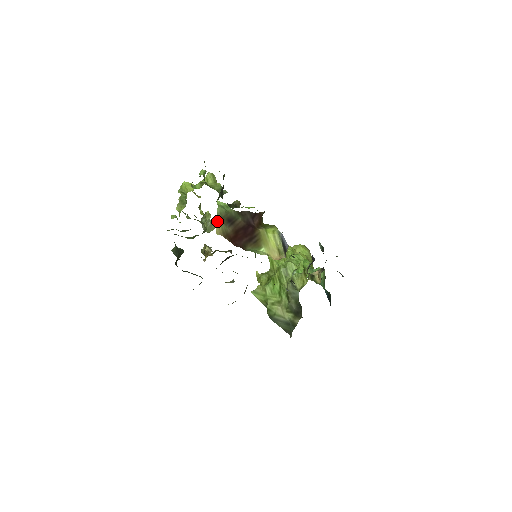
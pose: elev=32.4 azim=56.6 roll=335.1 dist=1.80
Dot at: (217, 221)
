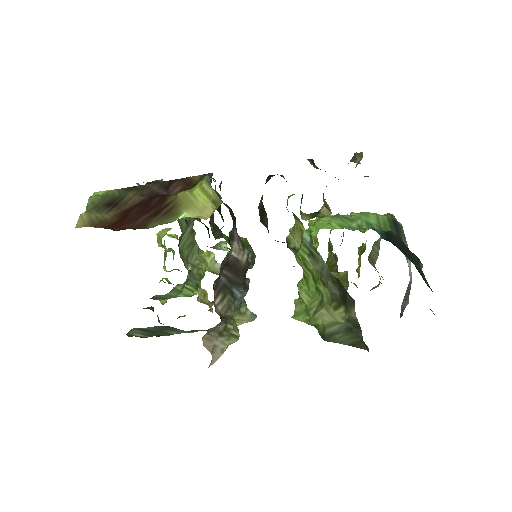
Dot at: occluded
